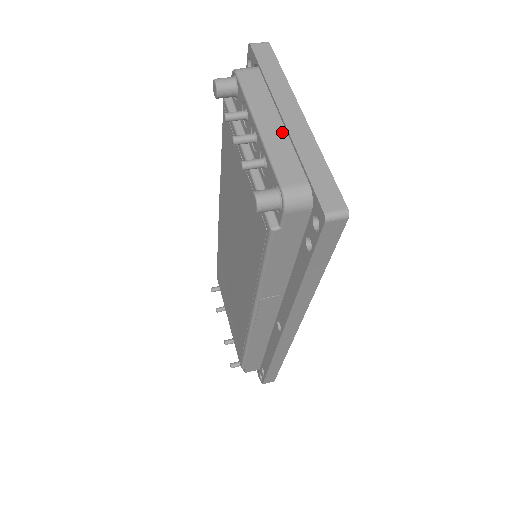
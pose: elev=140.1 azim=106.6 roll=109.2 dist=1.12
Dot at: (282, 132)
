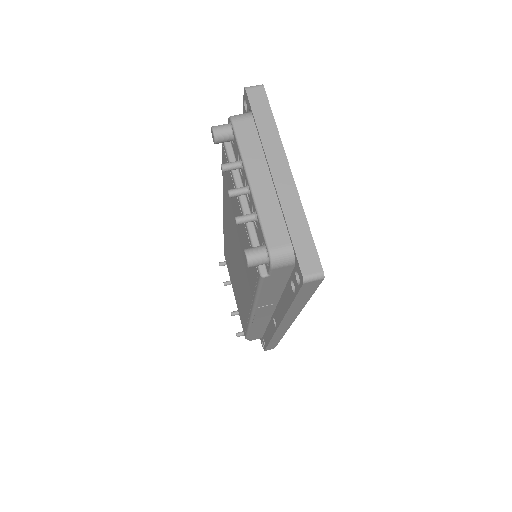
Dot at: (271, 190)
